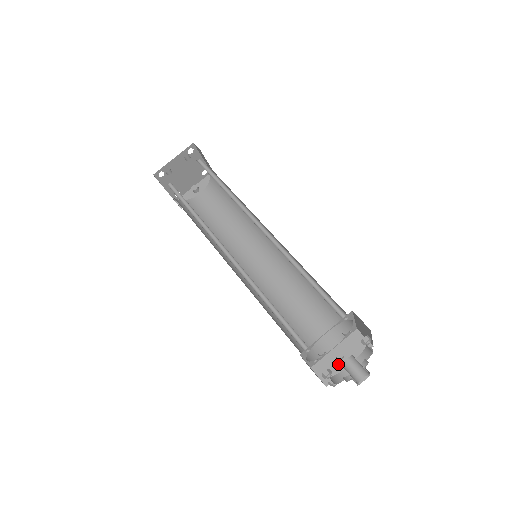
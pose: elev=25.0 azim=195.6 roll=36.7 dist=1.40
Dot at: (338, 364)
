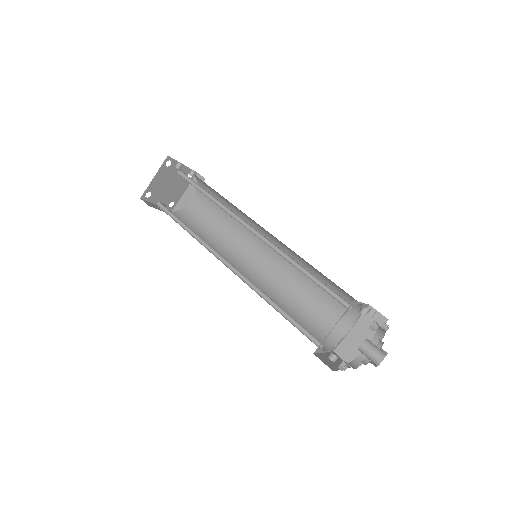
Dot at: (333, 363)
